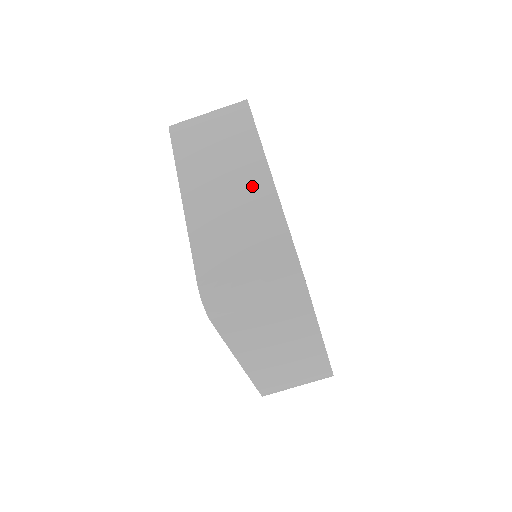
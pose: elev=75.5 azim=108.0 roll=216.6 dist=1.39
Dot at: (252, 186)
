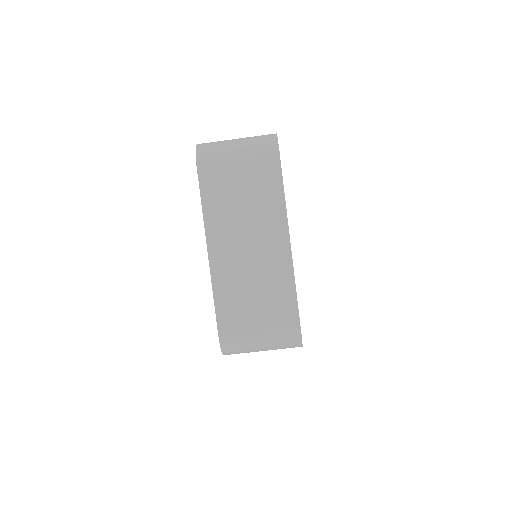
Dot at: (272, 253)
